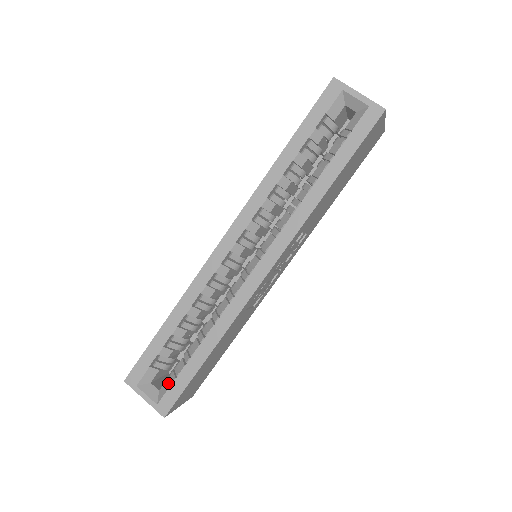
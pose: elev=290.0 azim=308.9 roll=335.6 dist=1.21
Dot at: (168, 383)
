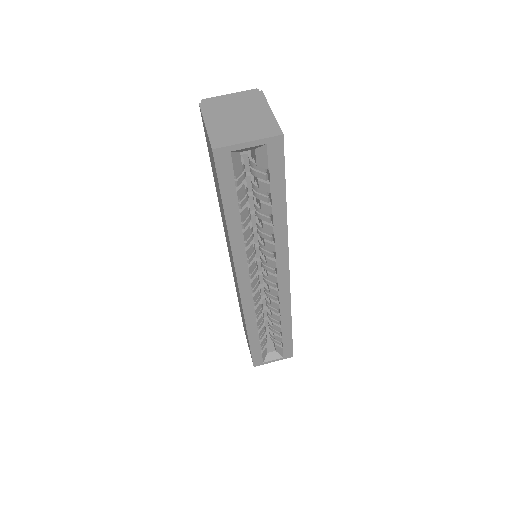
Dot at: (279, 348)
